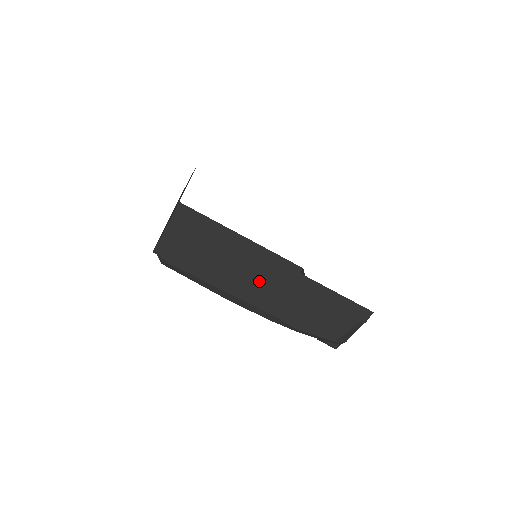
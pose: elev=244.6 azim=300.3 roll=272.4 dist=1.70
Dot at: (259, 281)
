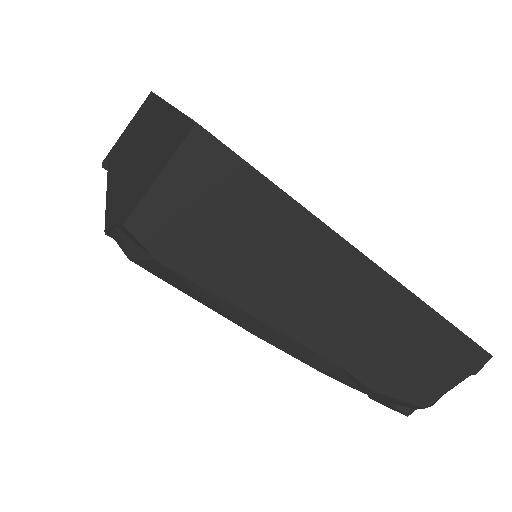
Dot at: (333, 302)
